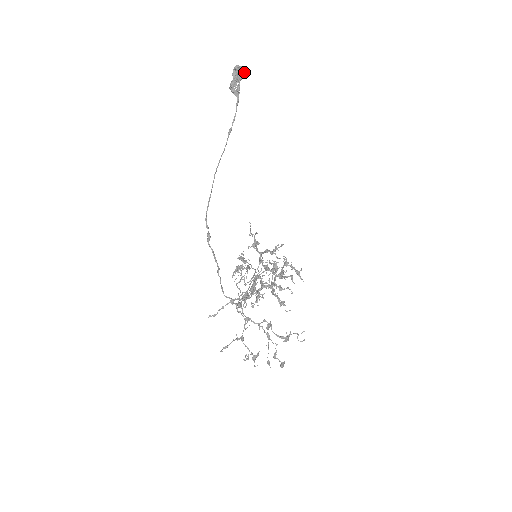
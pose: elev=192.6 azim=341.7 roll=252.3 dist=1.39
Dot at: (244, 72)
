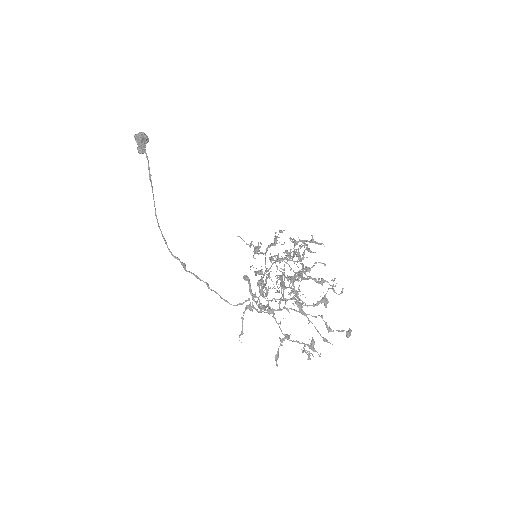
Dot at: (143, 135)
